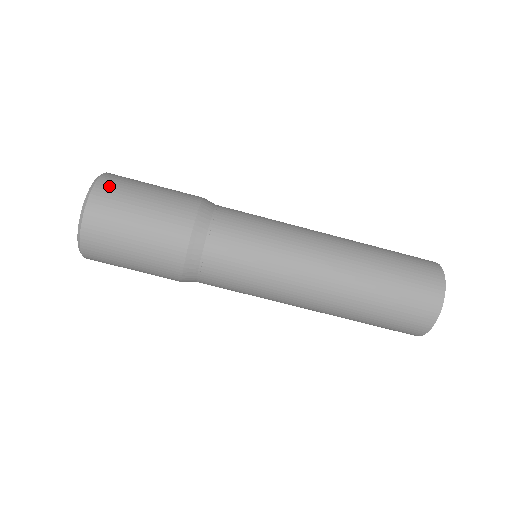
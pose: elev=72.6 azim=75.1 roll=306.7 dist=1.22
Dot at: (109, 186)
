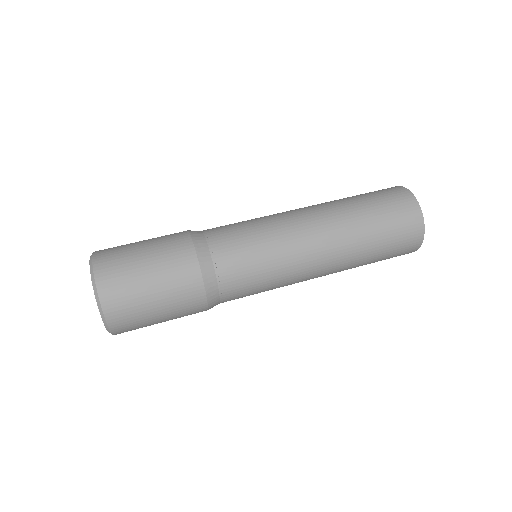
Dot at: occluded
